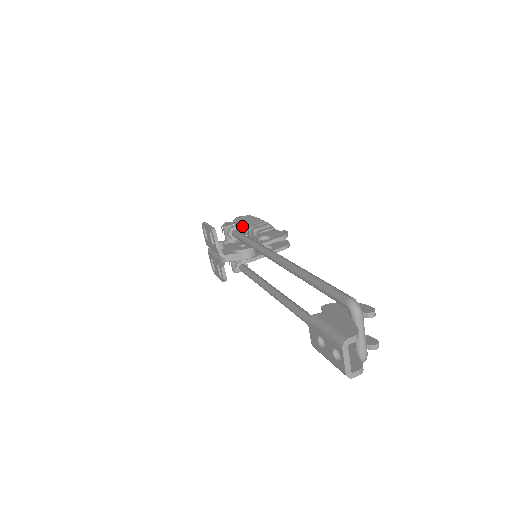
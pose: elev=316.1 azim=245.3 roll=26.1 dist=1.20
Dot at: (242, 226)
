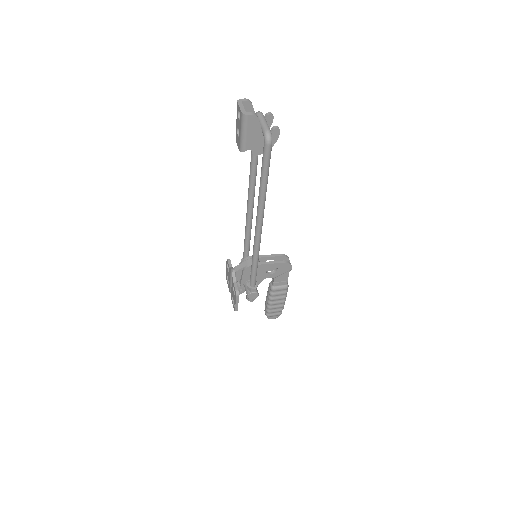
Dot at: (266, 296)
